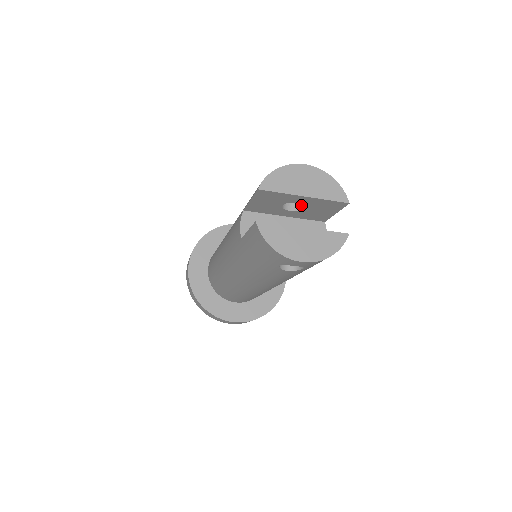
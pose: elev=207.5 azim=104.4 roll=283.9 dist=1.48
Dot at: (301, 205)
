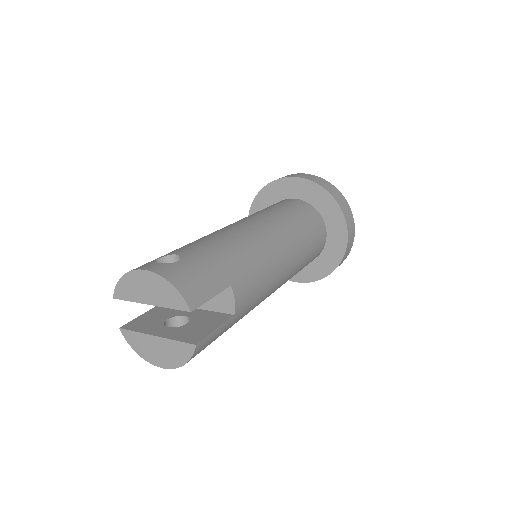
Dot at: occluded
